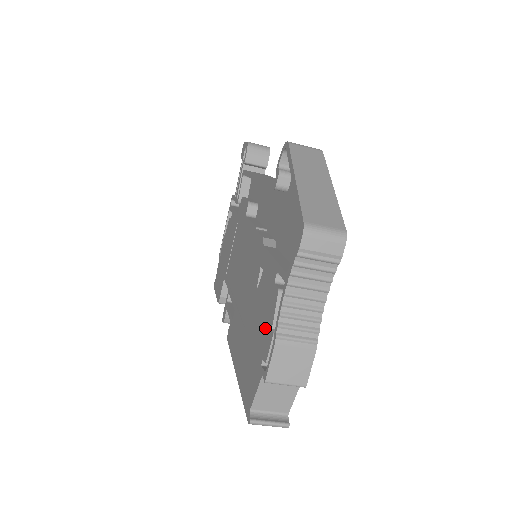
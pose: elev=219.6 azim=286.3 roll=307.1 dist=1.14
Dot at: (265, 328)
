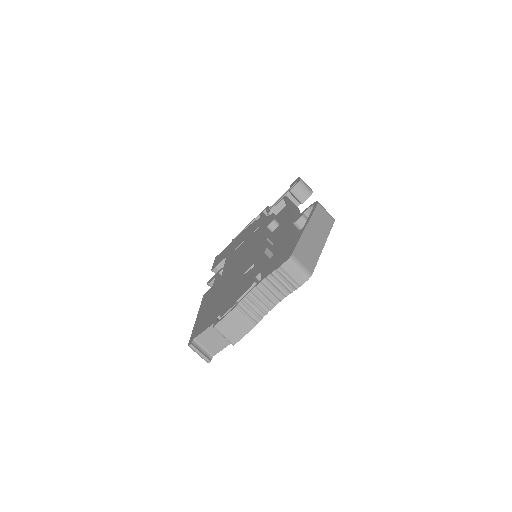
Dot at: (233, 299)
